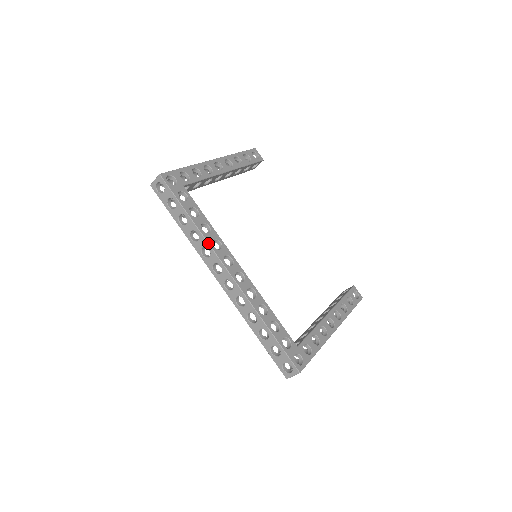
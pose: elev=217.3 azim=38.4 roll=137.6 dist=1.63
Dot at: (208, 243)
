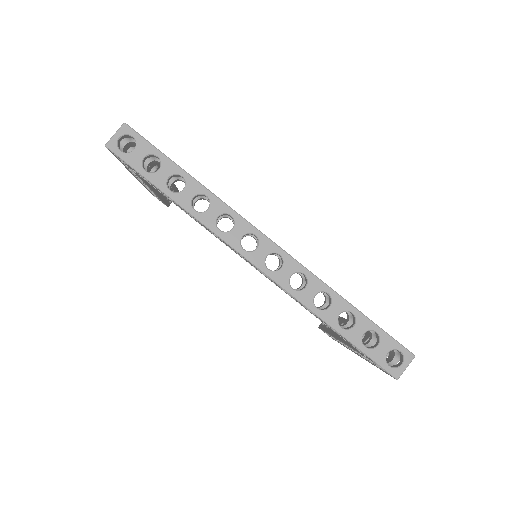
Dot at: (228, 206)
